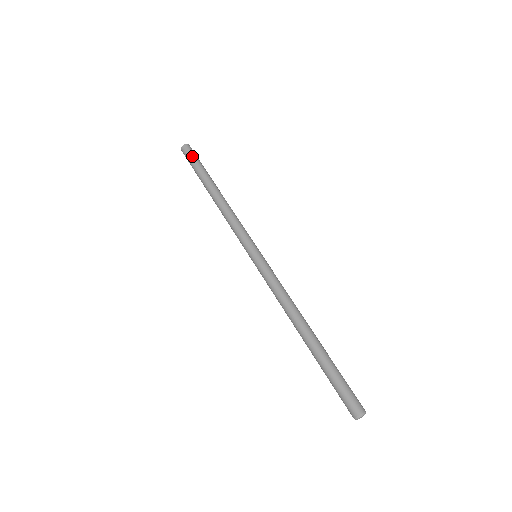
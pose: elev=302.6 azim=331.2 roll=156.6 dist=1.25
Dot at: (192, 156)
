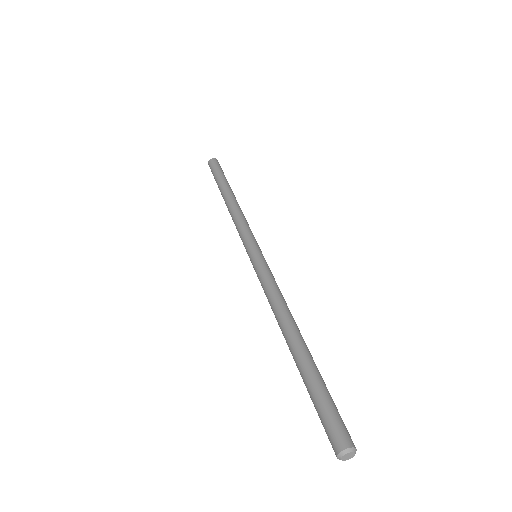
Dot at: (217, 167)
